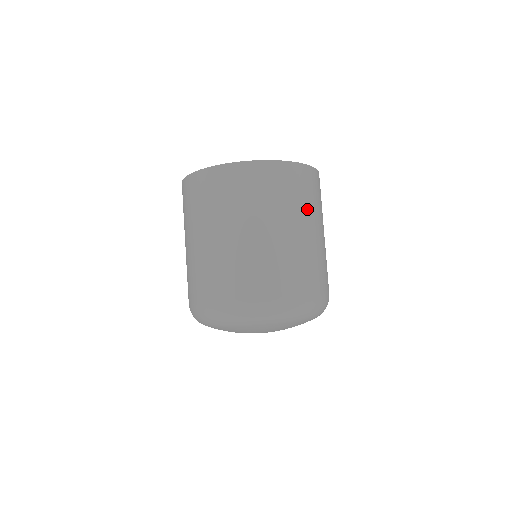
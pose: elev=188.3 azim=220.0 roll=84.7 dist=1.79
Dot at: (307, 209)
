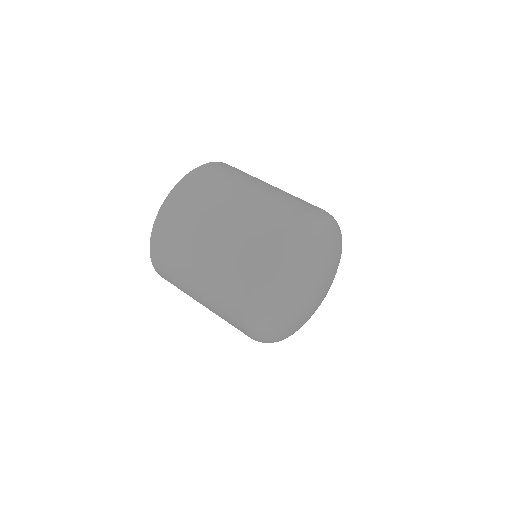
Dot at: (204, 209)
